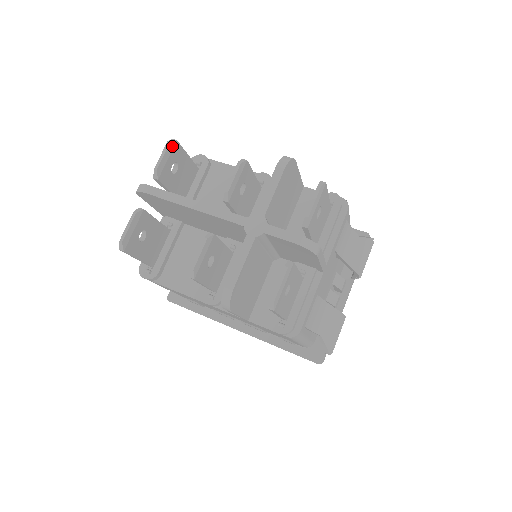
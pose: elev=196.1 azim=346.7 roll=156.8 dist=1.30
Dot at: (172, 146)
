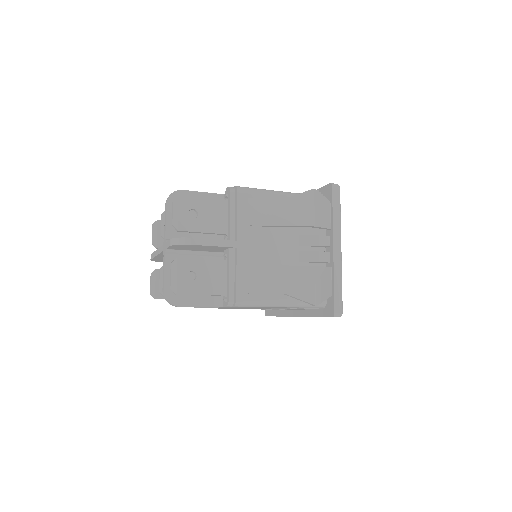
Dot at: (156, 225)
